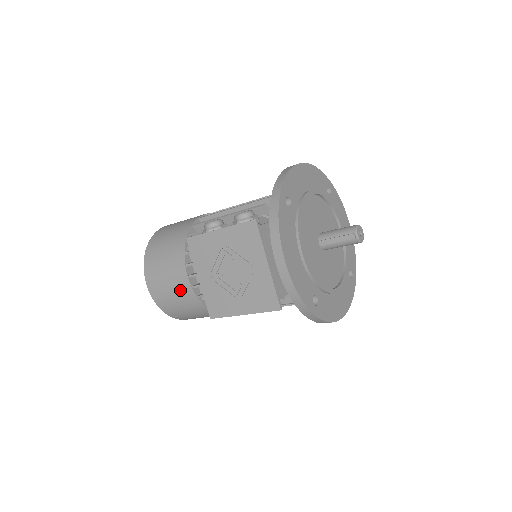
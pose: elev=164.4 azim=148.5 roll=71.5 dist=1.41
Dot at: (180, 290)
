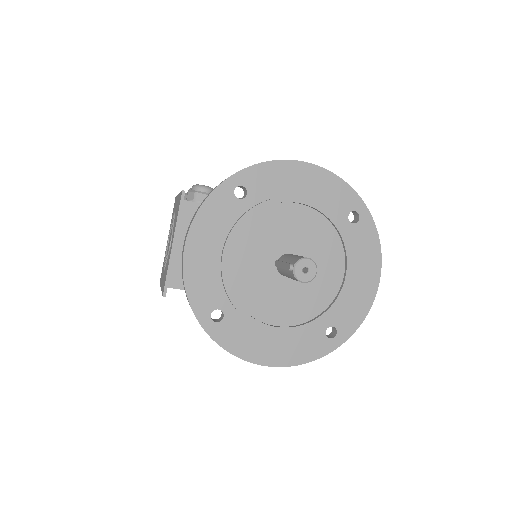
Dot at: occluded
